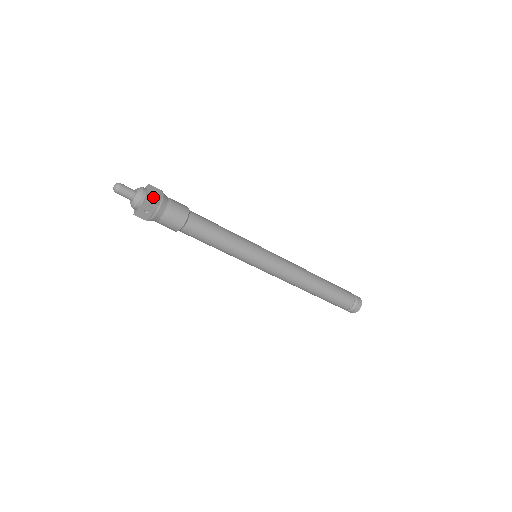
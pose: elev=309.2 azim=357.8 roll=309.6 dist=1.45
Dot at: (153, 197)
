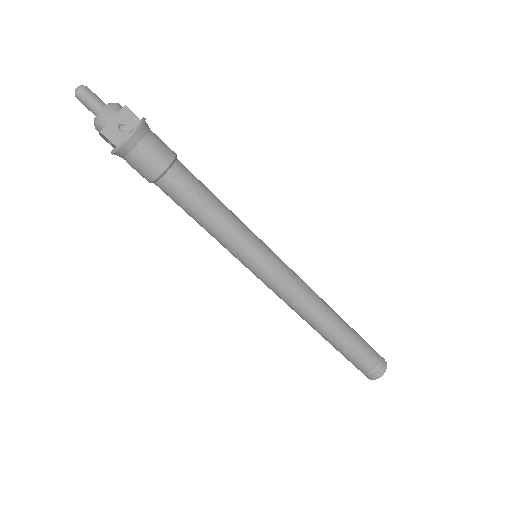
Dot at: occluded
